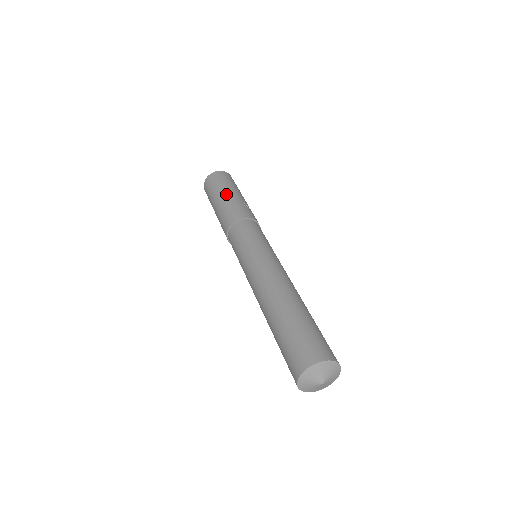
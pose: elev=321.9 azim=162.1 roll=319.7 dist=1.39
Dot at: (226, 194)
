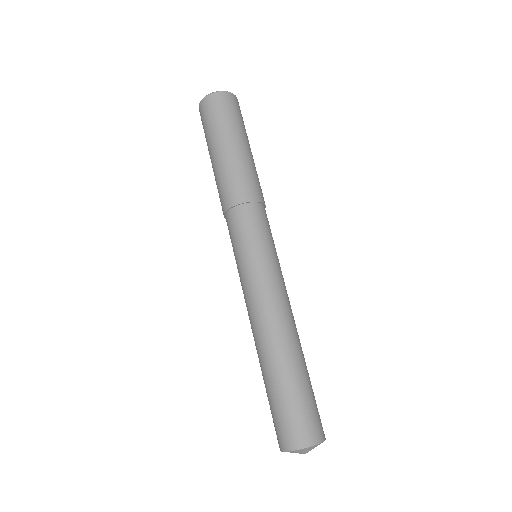
Dot at: (246, 146)
